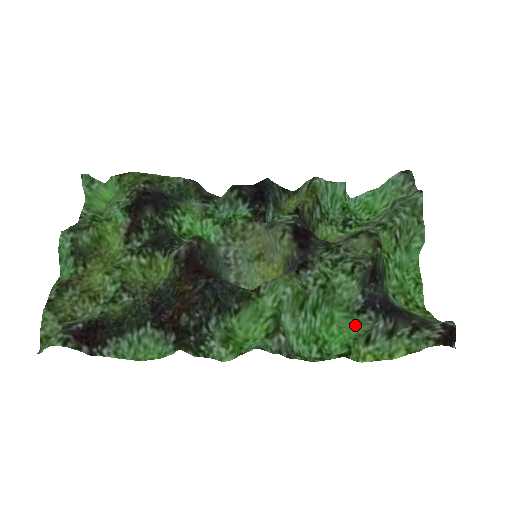
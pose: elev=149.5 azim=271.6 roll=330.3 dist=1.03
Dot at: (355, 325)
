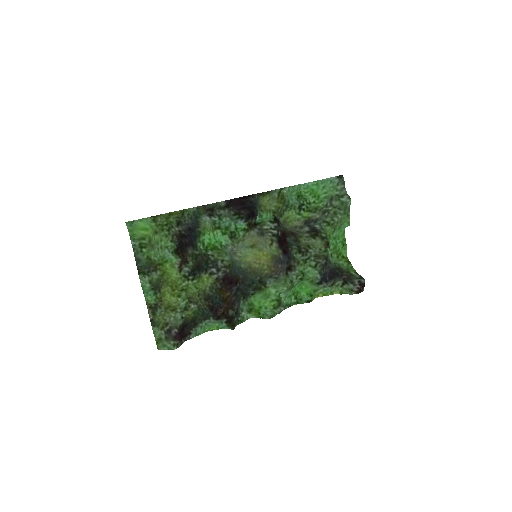
Dot at: (315, 287)
